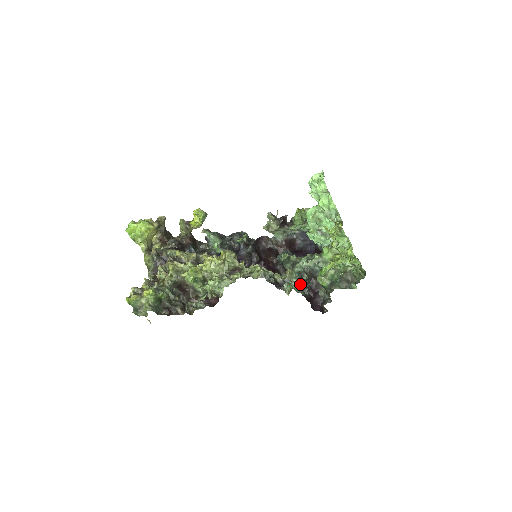
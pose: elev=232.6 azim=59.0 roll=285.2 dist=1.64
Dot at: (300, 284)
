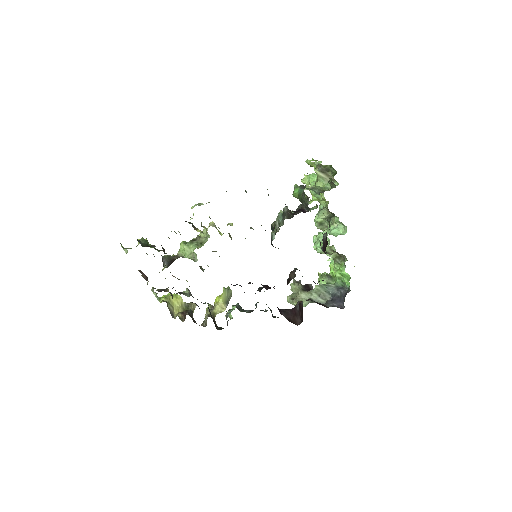
Dot at: occluded
